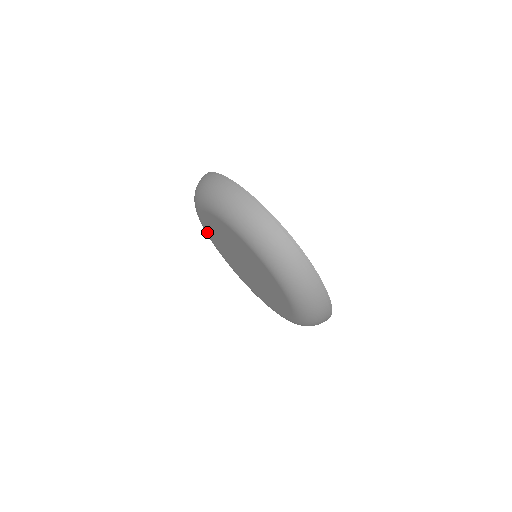
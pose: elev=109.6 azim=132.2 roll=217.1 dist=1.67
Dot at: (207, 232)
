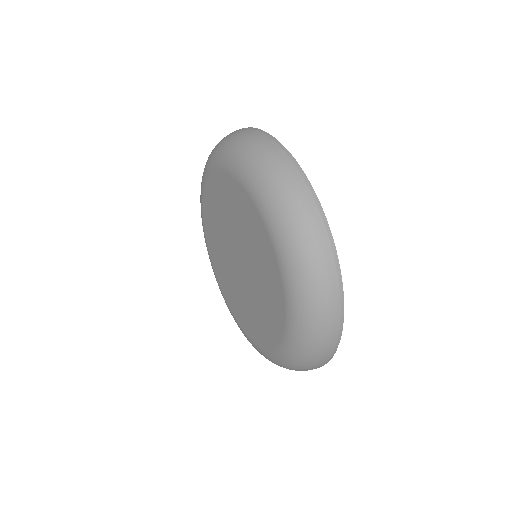
Dot at: (218, 280)
